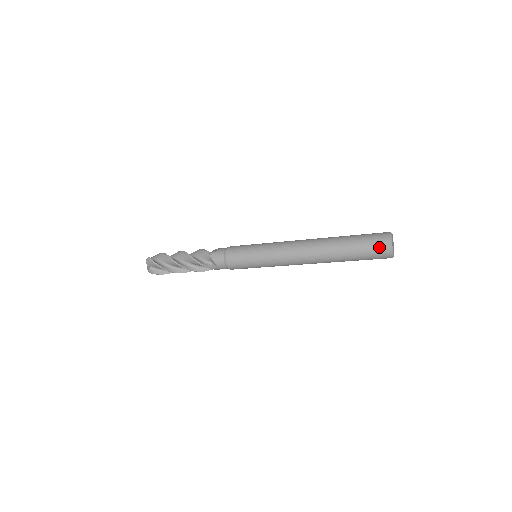
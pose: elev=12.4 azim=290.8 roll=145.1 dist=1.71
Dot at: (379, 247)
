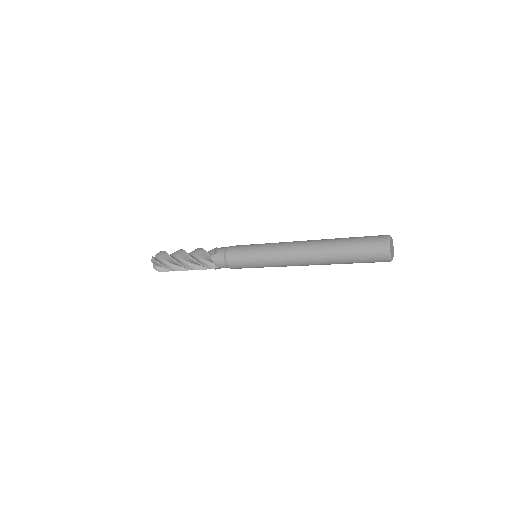
Dot at: (377, 255)
